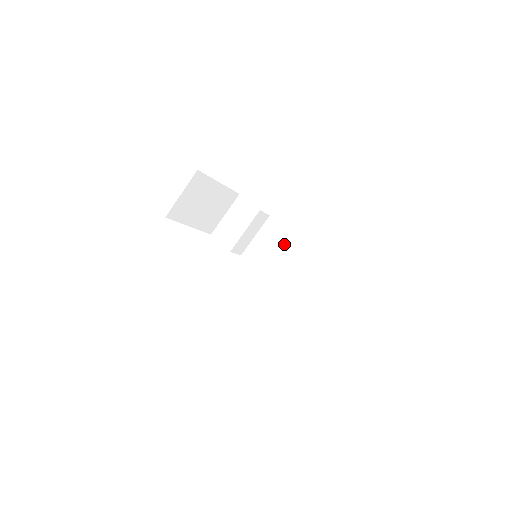
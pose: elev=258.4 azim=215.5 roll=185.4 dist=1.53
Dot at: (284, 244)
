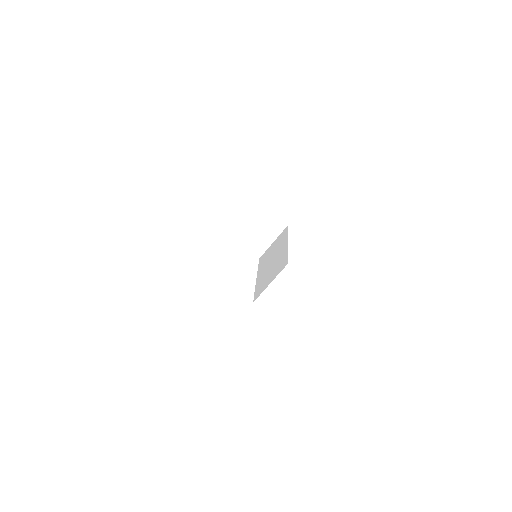
Dot at: (265, 223)
